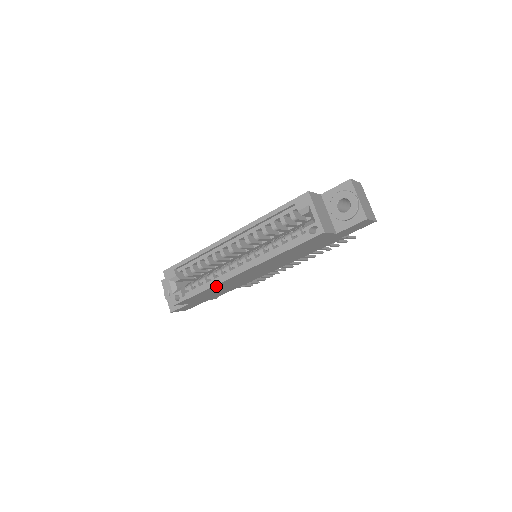
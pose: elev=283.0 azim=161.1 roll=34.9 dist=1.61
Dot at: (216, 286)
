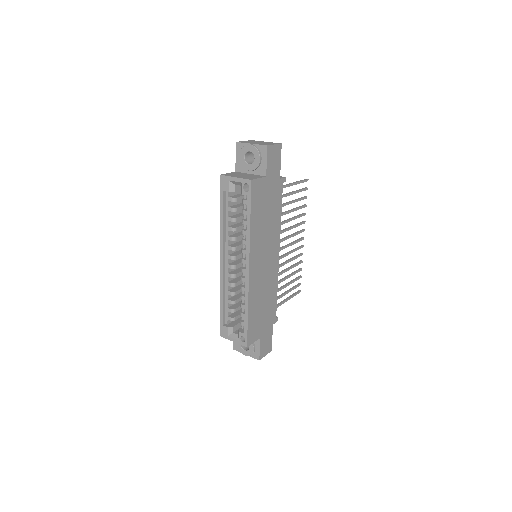
Dot at: (251, 299)
